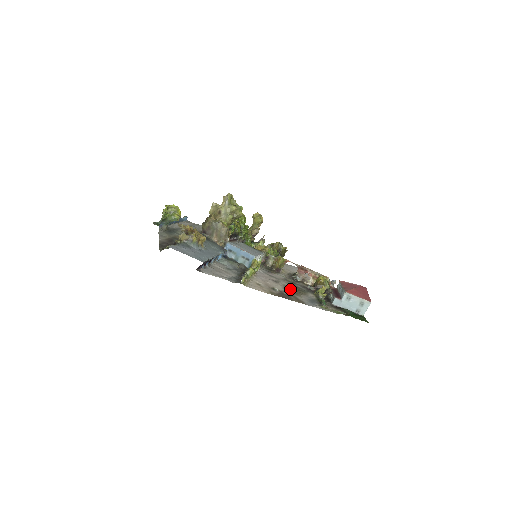
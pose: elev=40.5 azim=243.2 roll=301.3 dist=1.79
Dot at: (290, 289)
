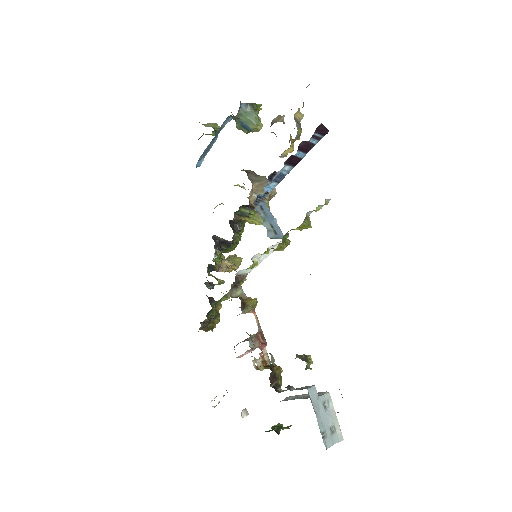
Dot at: occluded
